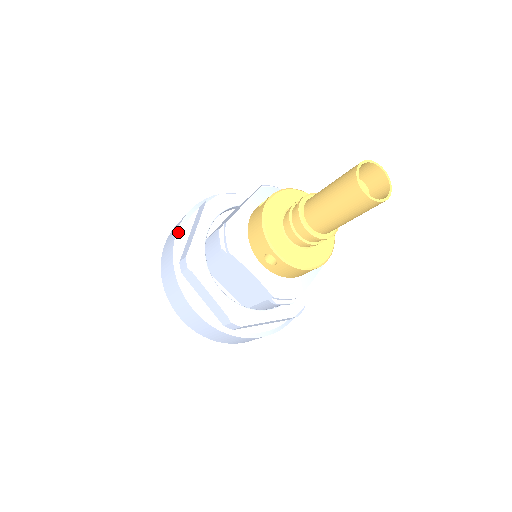
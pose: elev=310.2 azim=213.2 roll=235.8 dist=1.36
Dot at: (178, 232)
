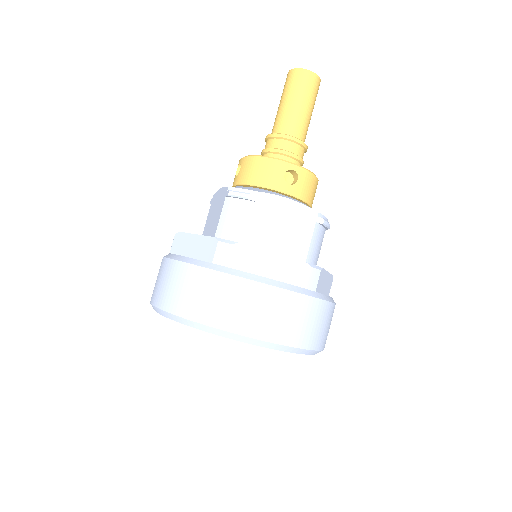
Dot at: (178, 259)
